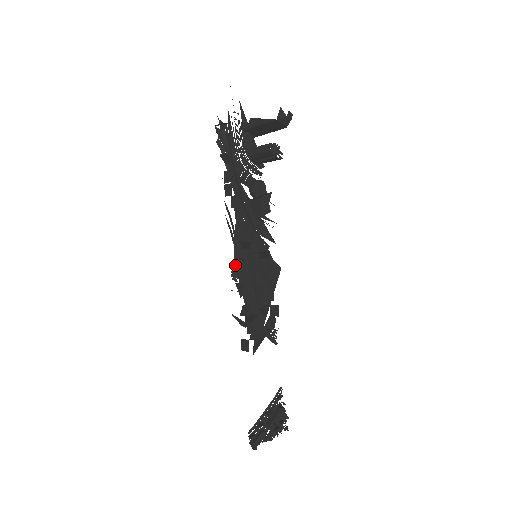
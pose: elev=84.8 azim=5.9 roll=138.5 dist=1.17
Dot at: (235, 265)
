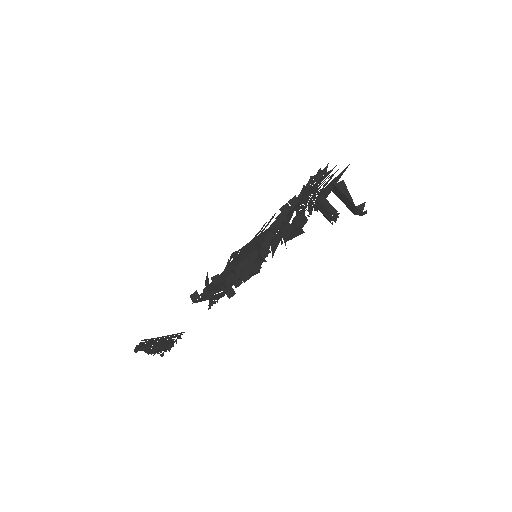
Dot at: (240, 250)
